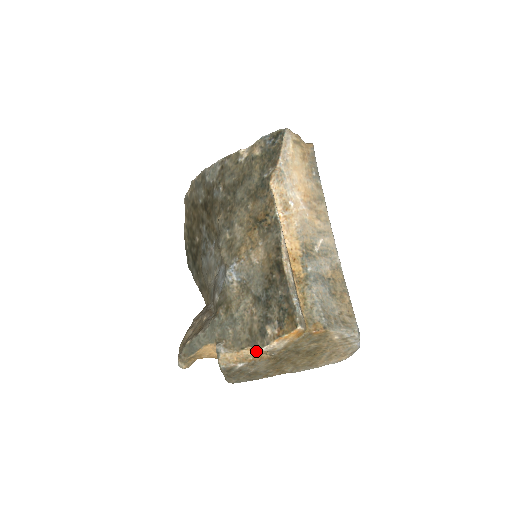
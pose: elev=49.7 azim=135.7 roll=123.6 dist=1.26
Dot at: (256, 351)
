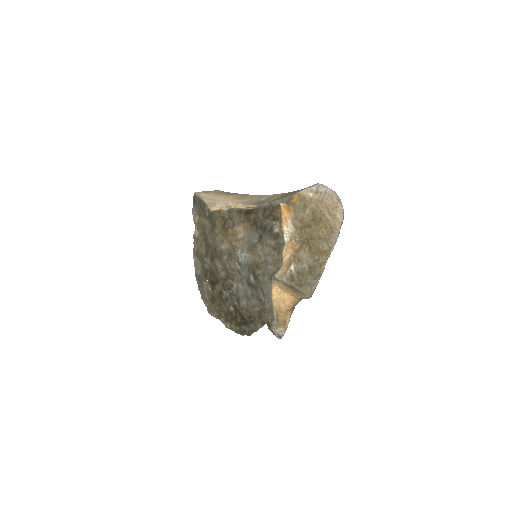
Dot at: (290, 252)
